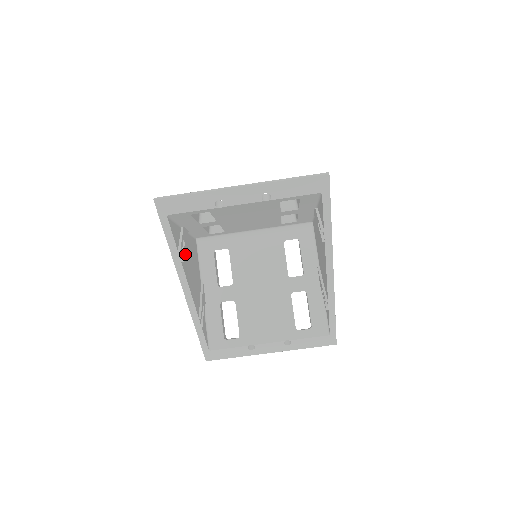
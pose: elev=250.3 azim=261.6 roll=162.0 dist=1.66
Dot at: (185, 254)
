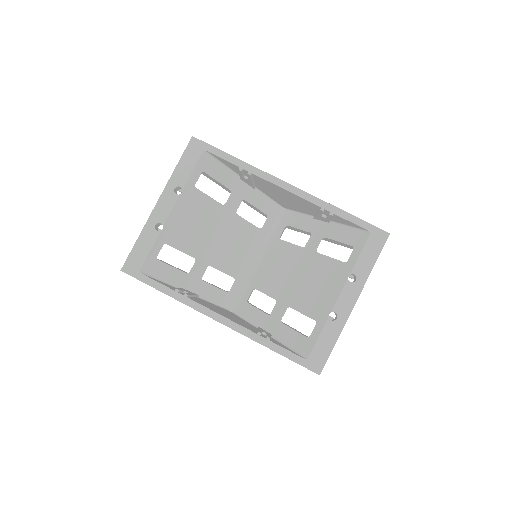
Dot at: occluded
